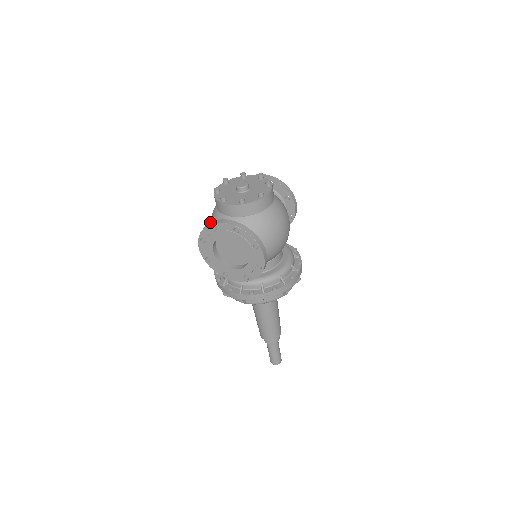
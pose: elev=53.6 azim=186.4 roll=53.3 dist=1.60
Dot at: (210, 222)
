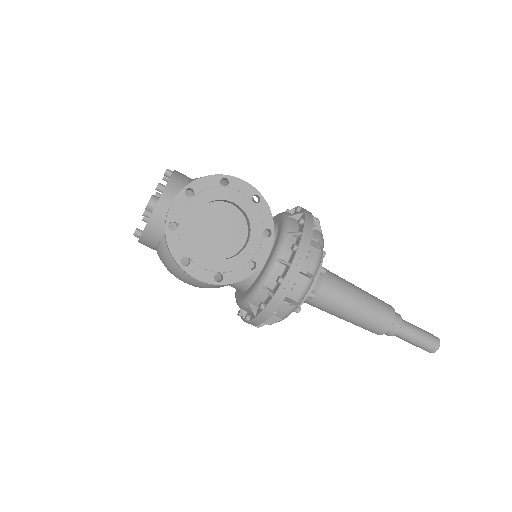
Dot at: occluded
